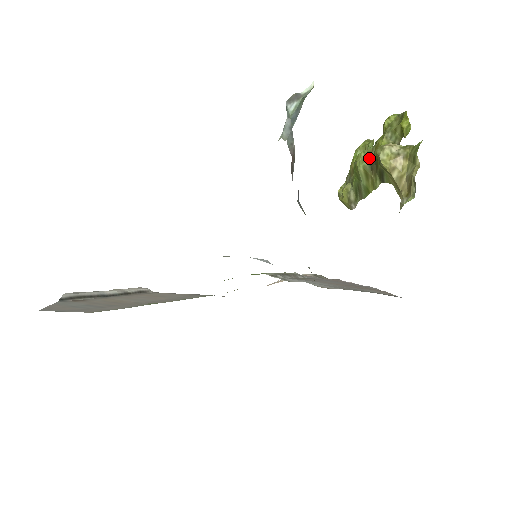
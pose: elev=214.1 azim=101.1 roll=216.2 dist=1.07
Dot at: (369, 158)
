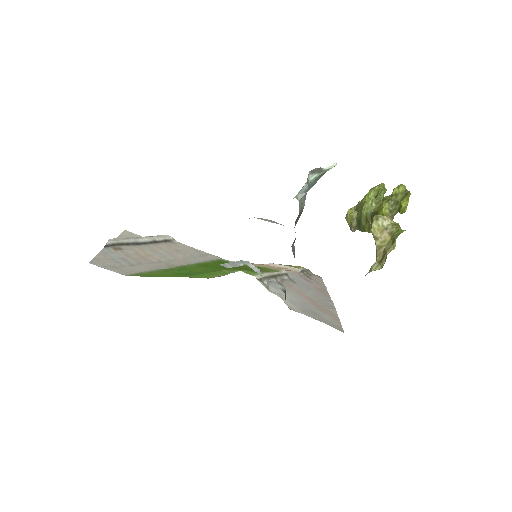
Dot at: (373, 209)
